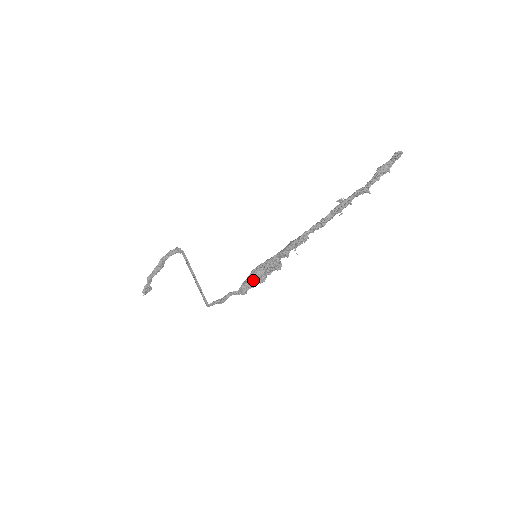
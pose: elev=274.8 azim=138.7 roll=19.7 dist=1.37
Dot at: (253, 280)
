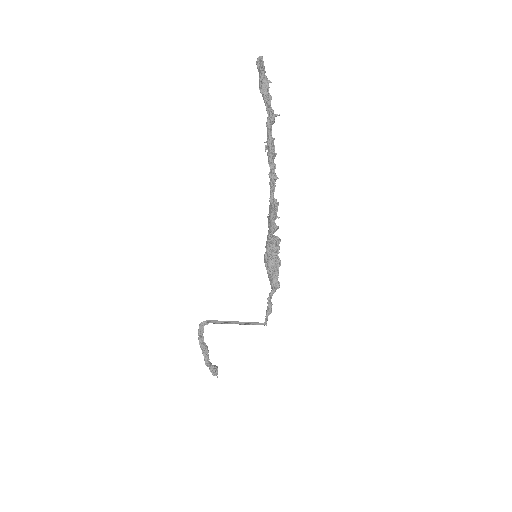
Dot at: (274, 271)
